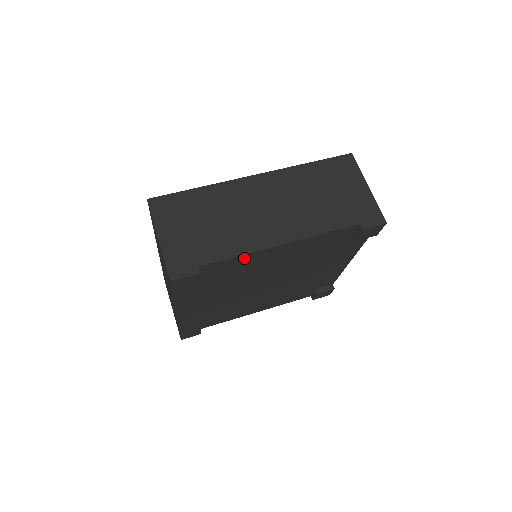
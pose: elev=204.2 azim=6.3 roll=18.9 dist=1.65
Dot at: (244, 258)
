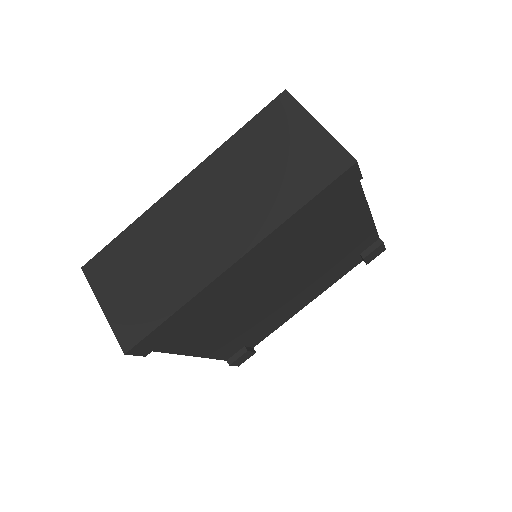
Dot at: (356, 202)
